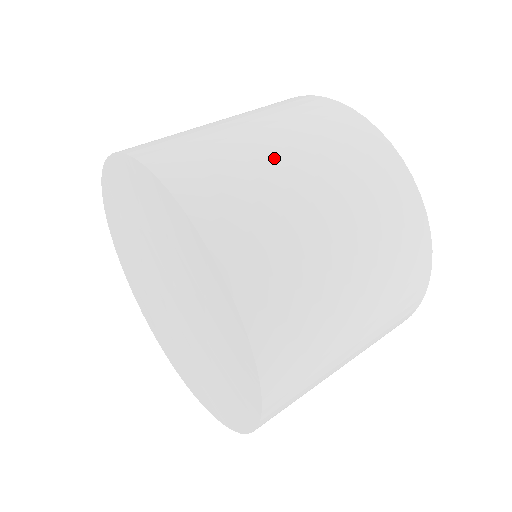
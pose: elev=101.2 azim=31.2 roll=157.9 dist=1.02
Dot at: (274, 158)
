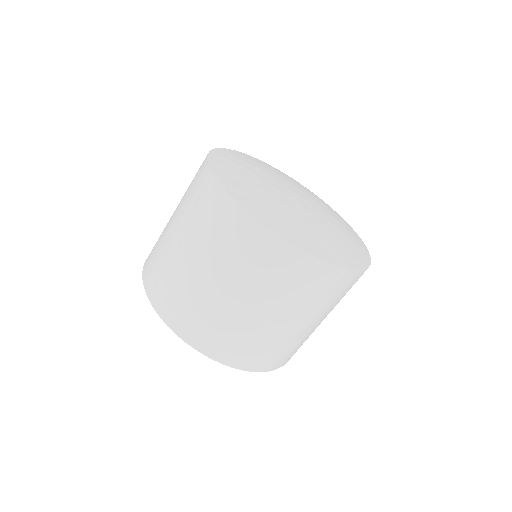
Dot at: (194, 272)
